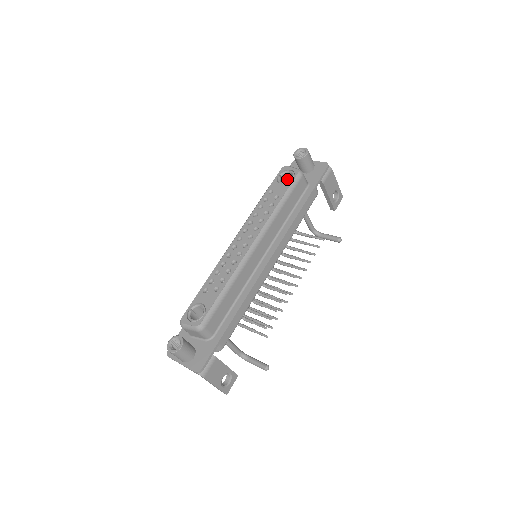
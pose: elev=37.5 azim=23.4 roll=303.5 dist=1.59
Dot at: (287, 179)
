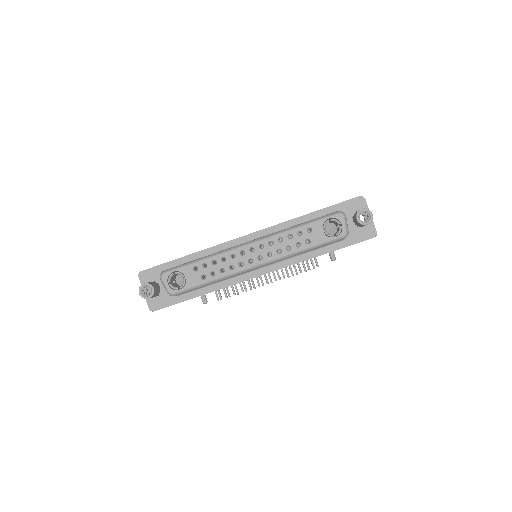
Dot at: (334, 222)
